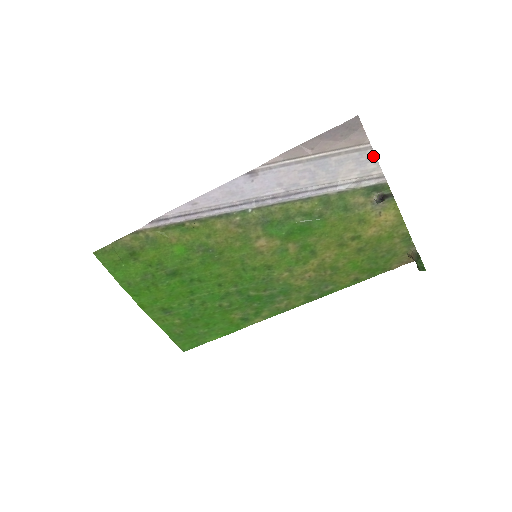
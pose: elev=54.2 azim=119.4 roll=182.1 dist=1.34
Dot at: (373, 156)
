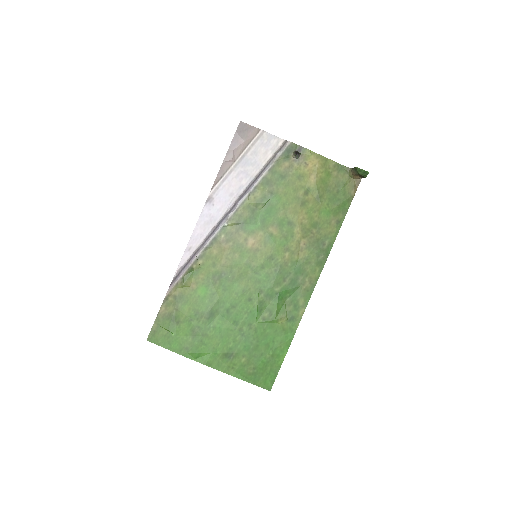
Dot at: (269, 135)
